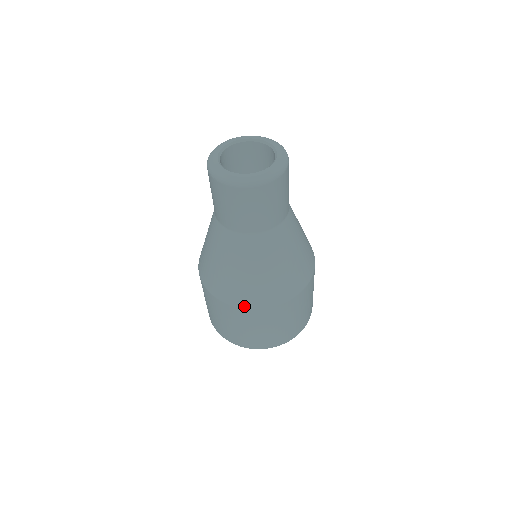
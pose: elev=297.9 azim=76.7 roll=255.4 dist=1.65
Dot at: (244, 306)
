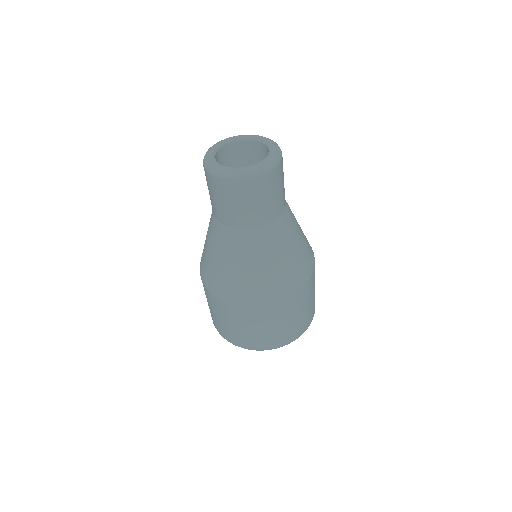
Dot at: (248, 304)
